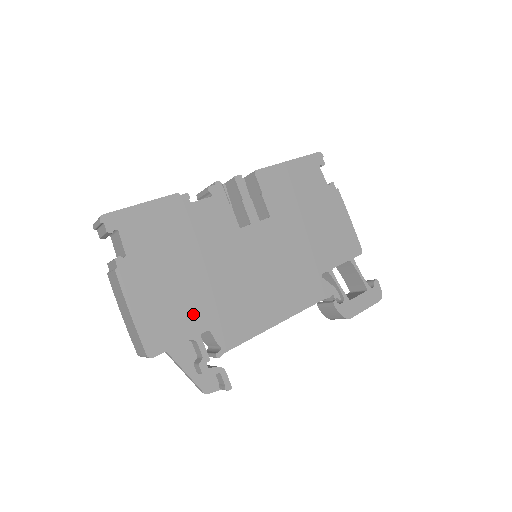
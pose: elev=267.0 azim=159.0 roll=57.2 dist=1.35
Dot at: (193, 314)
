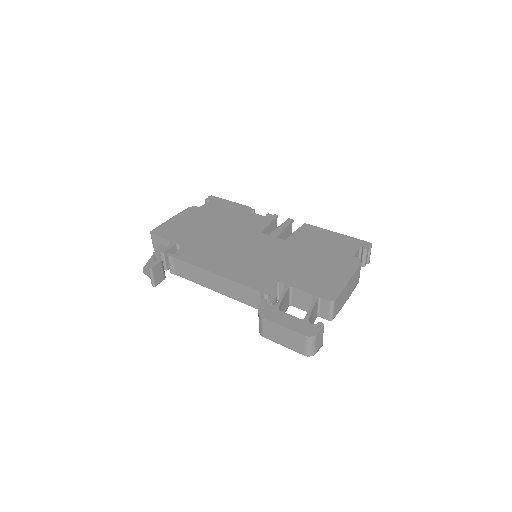
Dot at: (187, 236)
